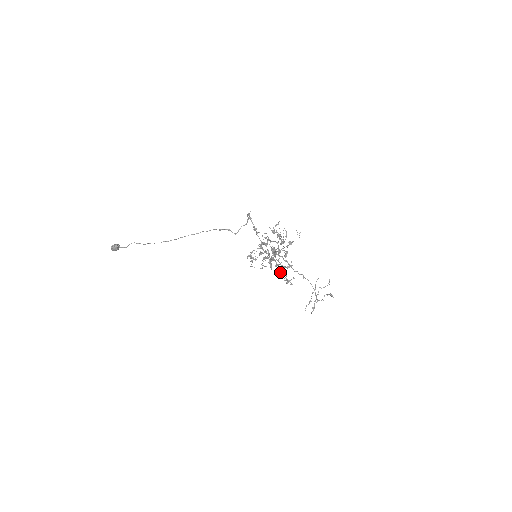
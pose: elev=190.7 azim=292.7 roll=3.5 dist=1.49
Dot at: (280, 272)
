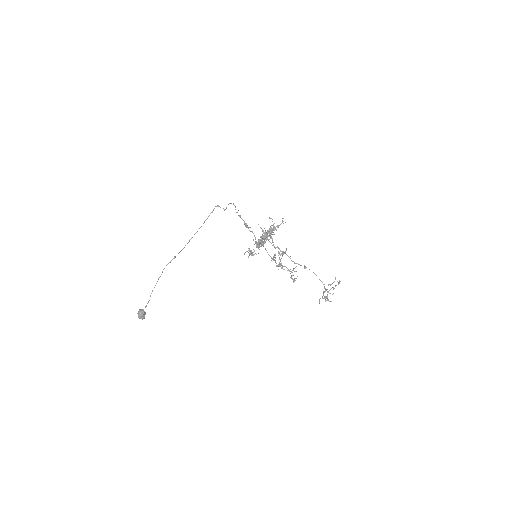
Dot at: (280, 261)
